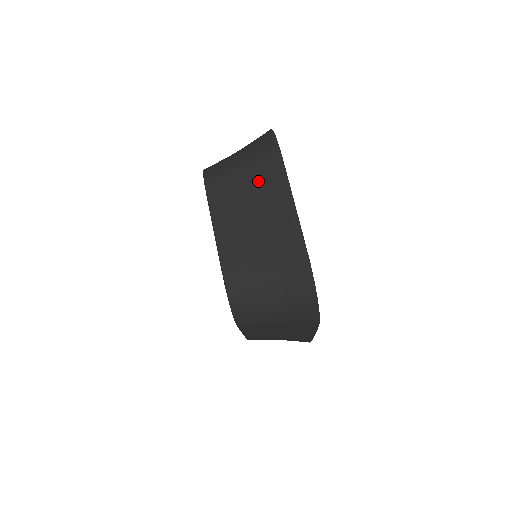
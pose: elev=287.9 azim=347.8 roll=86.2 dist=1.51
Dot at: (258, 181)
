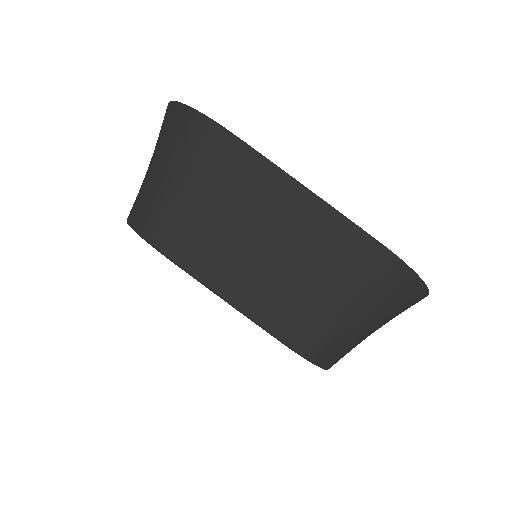
Dot at: (229, 193)
